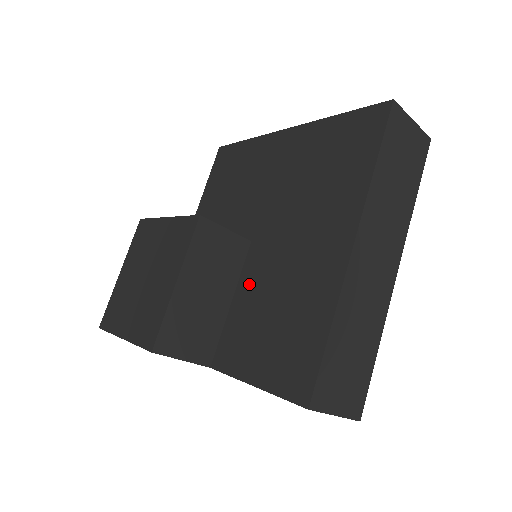
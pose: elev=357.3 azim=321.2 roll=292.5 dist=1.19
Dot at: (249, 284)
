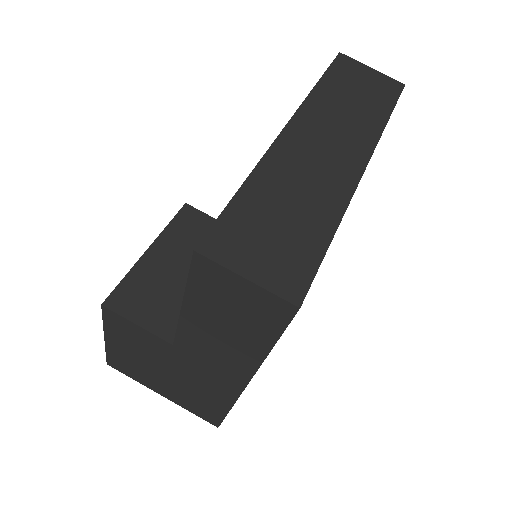
Dot at: occluded
